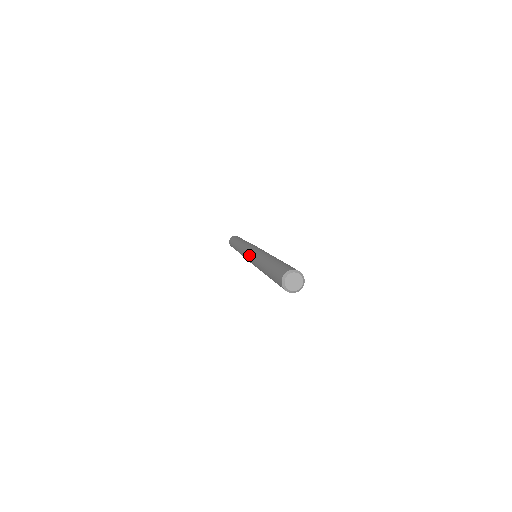
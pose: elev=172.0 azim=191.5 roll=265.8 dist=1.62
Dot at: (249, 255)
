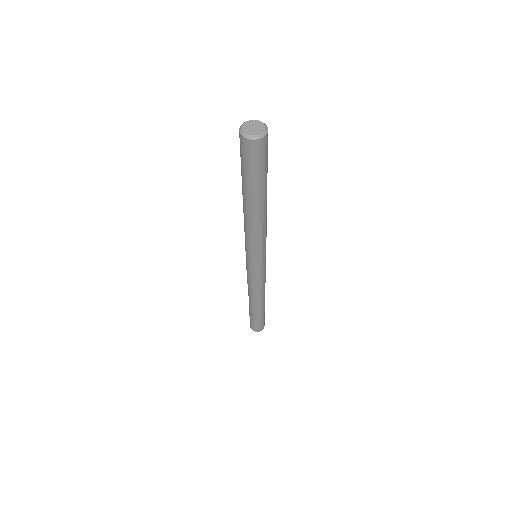
Dot at: occluded
